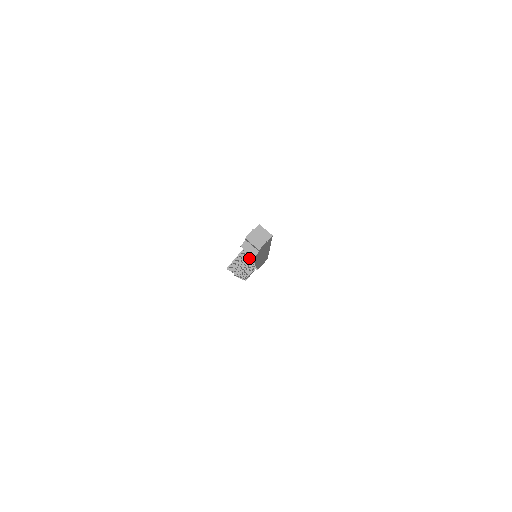
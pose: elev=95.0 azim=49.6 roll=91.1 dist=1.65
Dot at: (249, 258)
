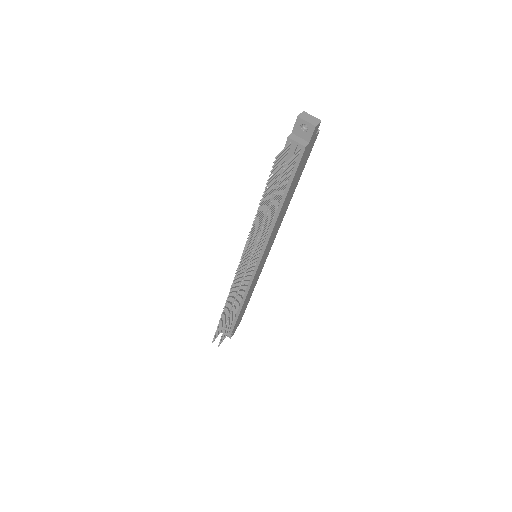
Dot at: (296, 156)
